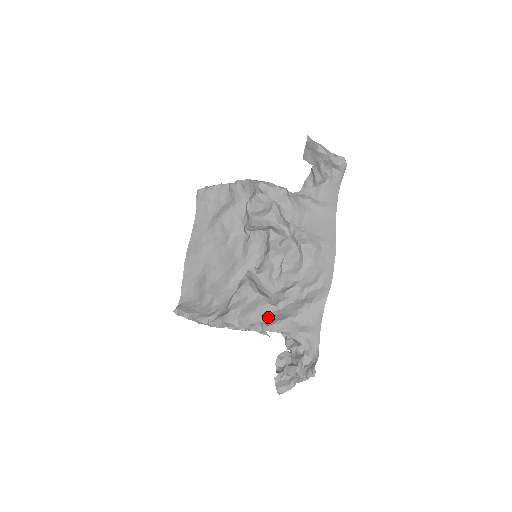
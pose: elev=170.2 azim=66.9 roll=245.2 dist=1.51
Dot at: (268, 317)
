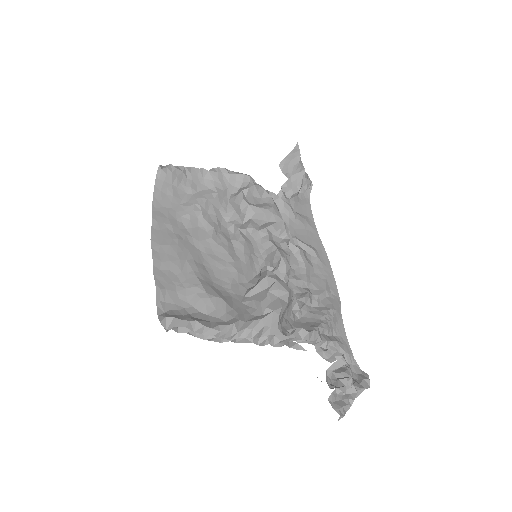
Dot at: (296, 325)
